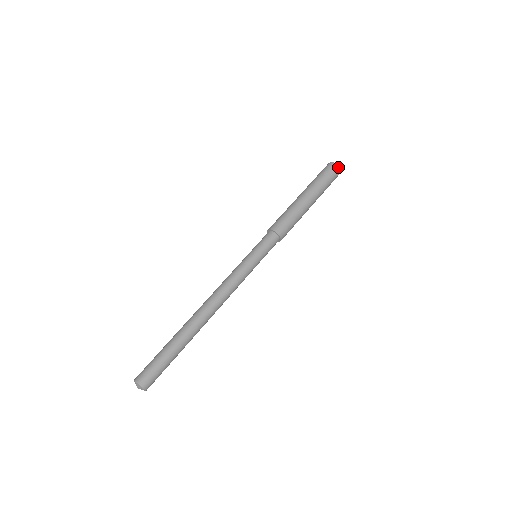
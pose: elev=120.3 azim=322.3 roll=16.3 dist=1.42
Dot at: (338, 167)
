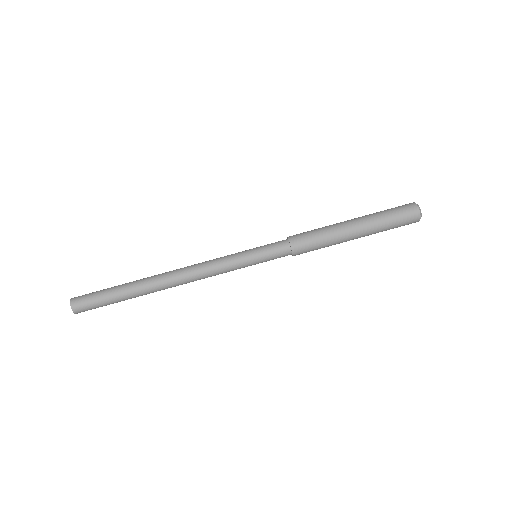
Dot at: occluded
